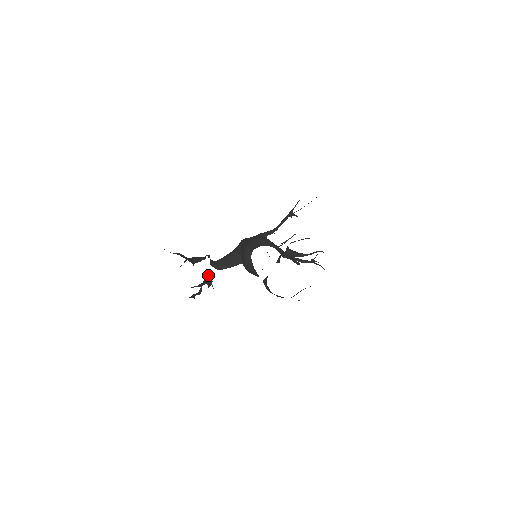
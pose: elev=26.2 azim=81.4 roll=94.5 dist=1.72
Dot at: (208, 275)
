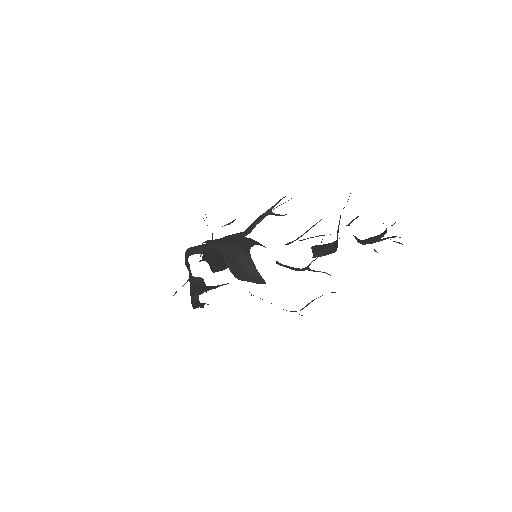
Dot at: (200, 278)
